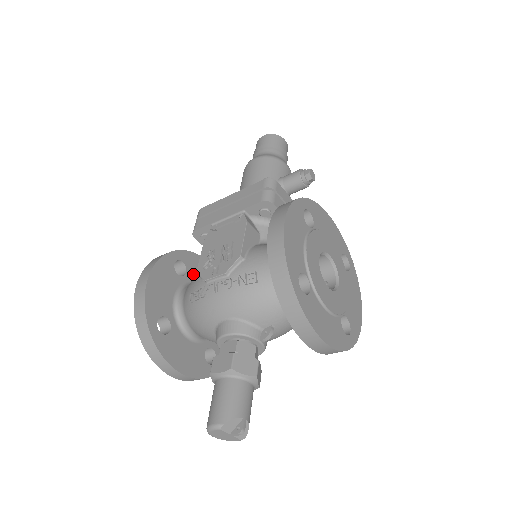
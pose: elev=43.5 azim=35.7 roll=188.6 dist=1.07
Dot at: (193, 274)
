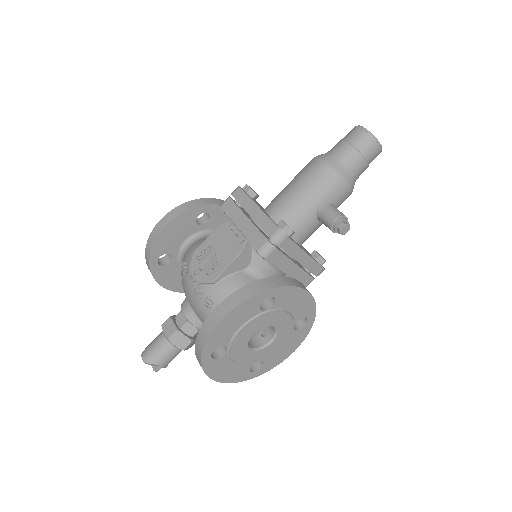
Dot at: (215, 223)
